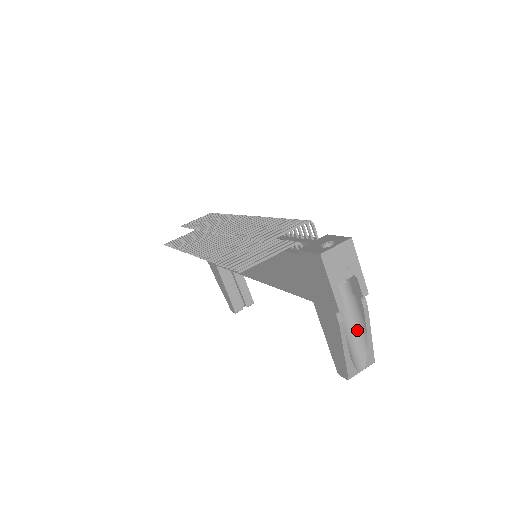
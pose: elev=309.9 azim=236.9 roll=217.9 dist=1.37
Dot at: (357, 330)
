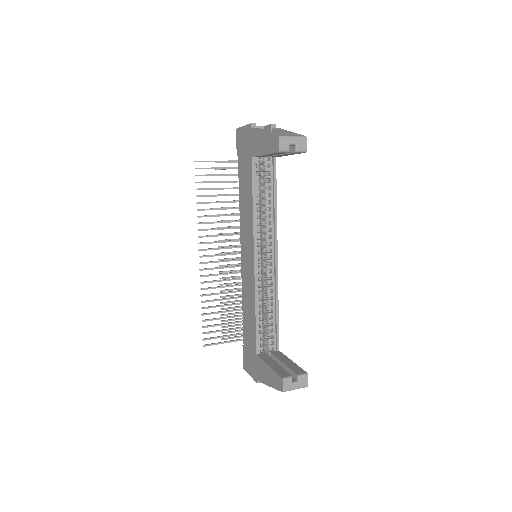
Dot at: occluded
